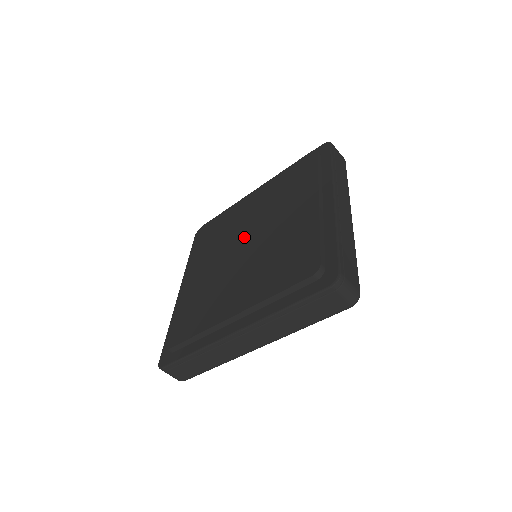
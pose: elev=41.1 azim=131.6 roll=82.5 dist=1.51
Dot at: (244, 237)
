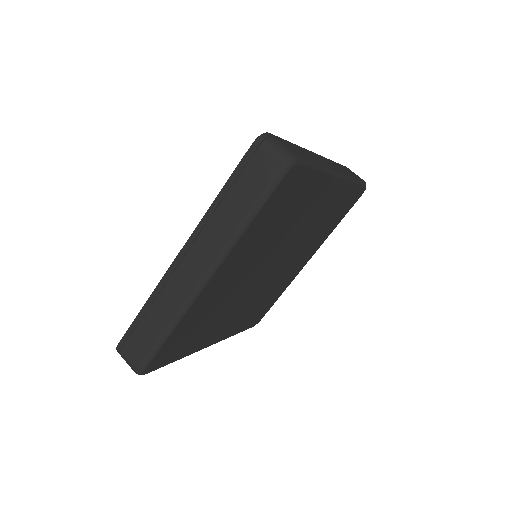
Dot at: occluded
